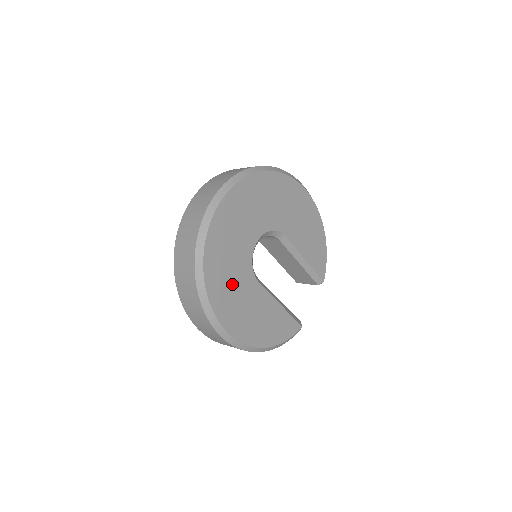
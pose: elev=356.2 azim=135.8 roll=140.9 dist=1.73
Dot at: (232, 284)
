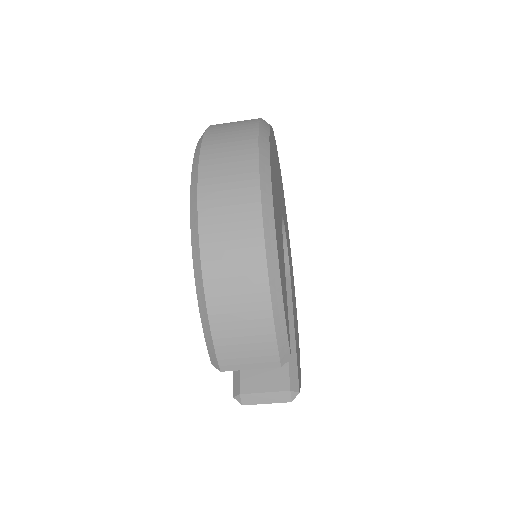
Dot at: (276, 175)
